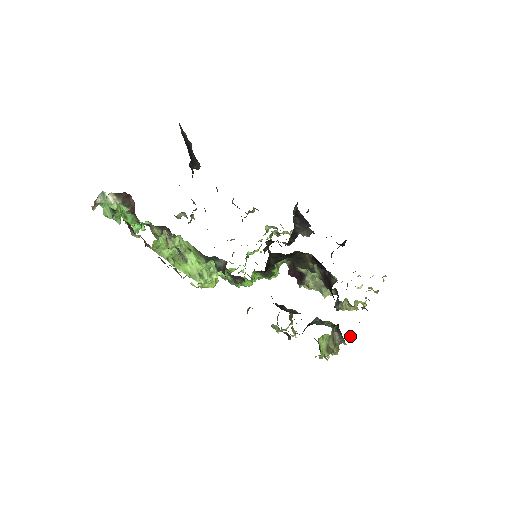
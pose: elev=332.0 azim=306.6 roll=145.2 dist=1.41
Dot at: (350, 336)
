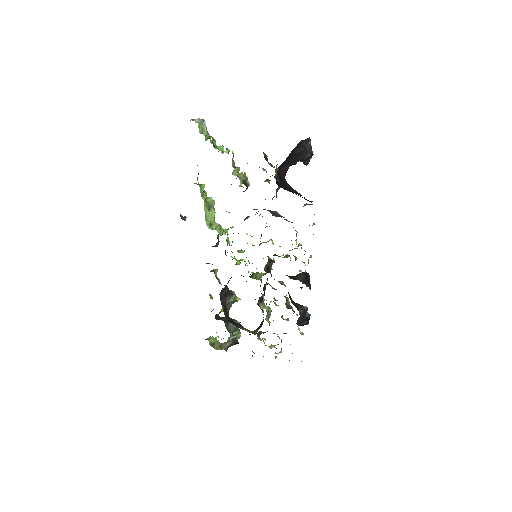
Dot at: occluded
